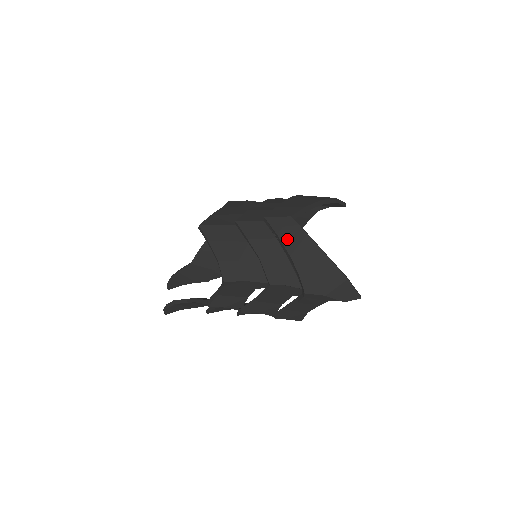
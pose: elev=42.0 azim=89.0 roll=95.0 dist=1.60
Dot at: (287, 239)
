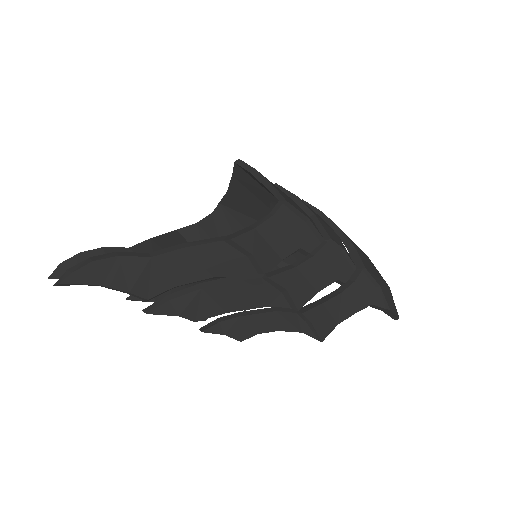
Dot at: occluded
